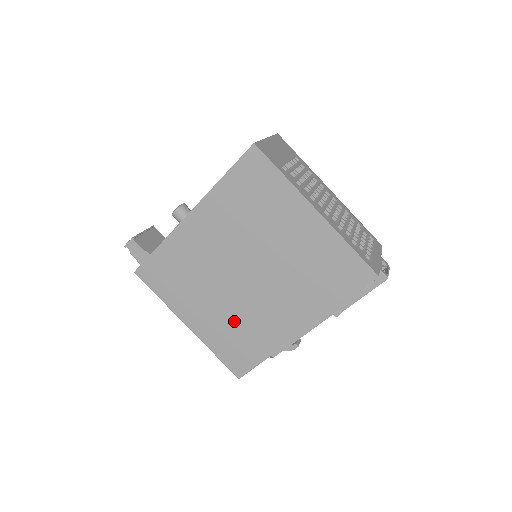
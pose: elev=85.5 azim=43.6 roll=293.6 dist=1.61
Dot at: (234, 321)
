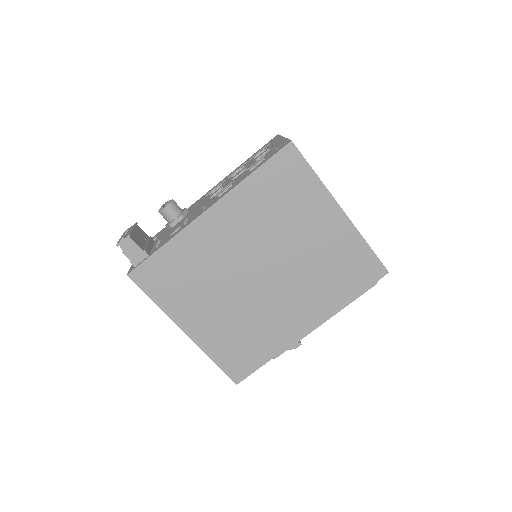
Dot at: (241, 323)
